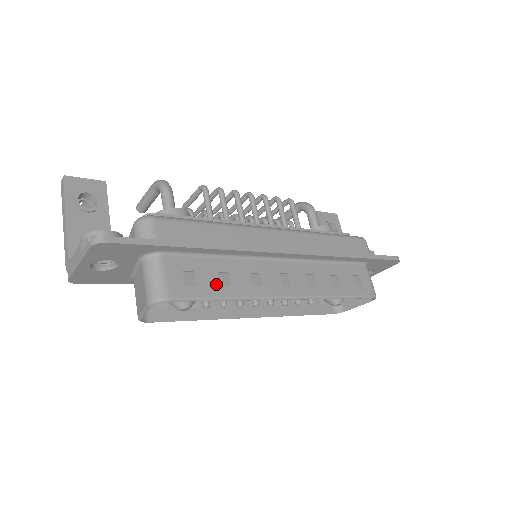
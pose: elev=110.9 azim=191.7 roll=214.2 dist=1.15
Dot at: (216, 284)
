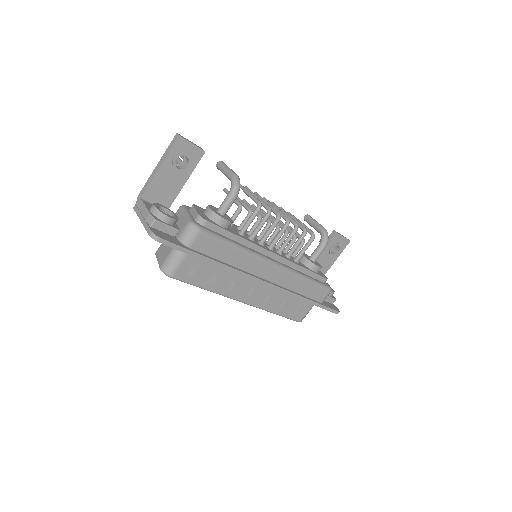
Dot at: (206, 280)
